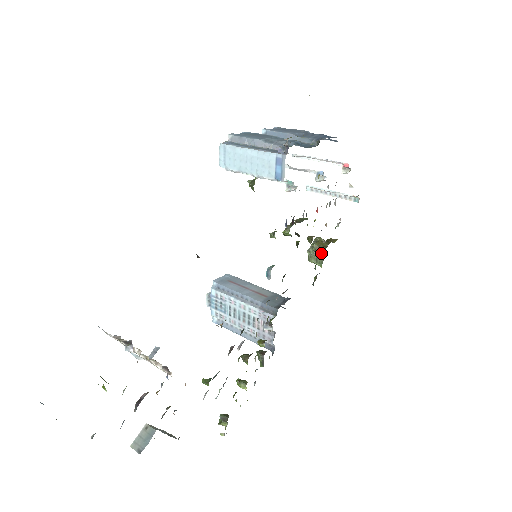
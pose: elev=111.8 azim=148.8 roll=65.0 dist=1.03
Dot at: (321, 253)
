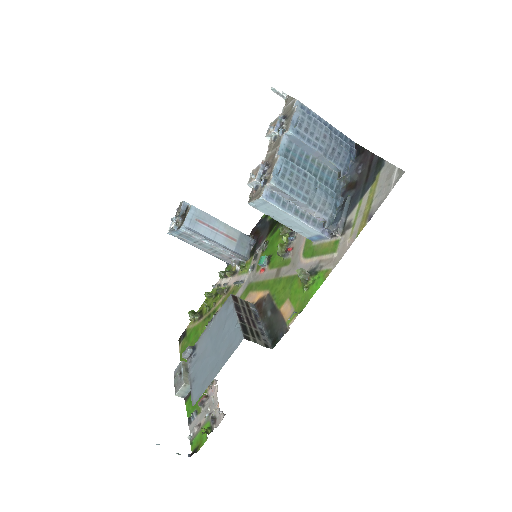
Dot at: occluded
